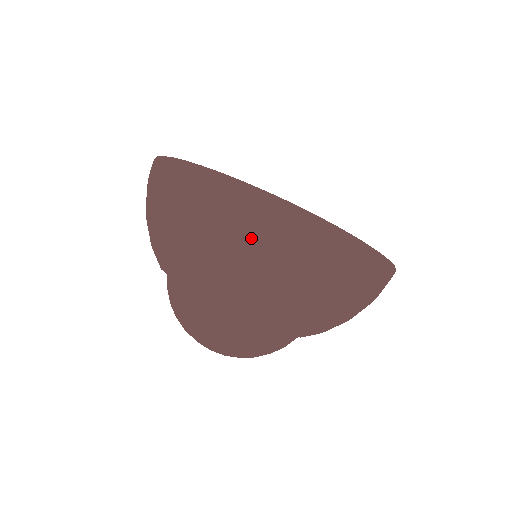
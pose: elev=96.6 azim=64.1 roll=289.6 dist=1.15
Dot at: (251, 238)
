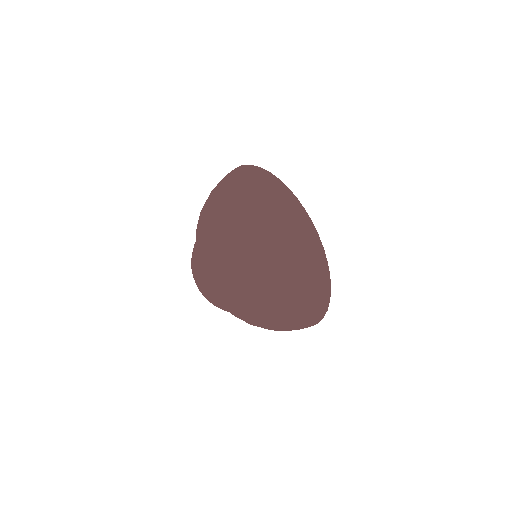
Dot at: (217, 219)
